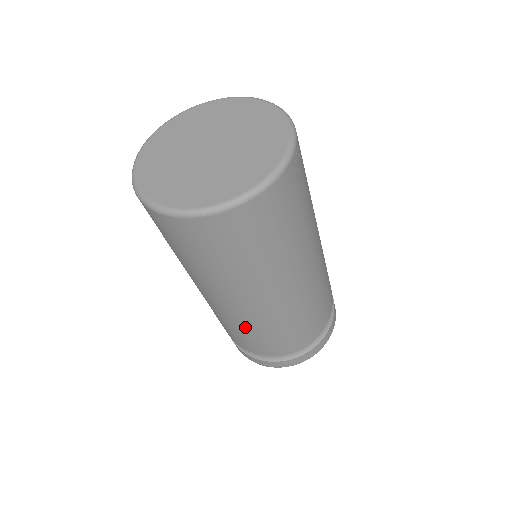
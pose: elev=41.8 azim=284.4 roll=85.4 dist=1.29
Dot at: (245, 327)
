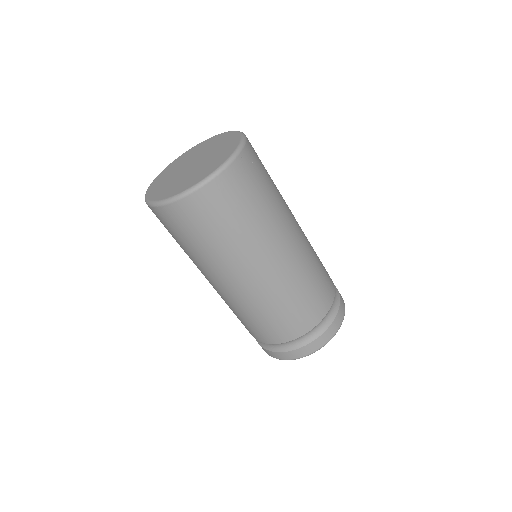
Dot at: occluded
